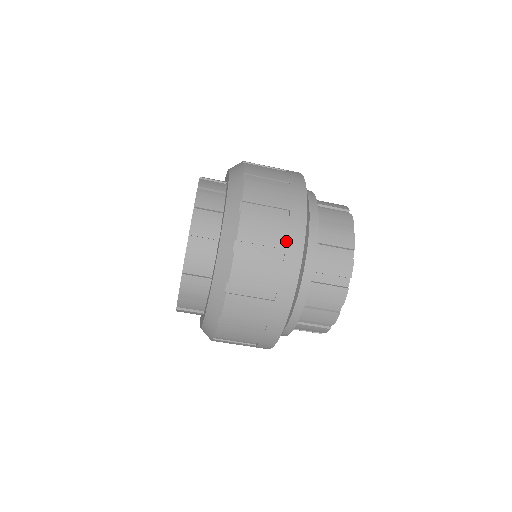
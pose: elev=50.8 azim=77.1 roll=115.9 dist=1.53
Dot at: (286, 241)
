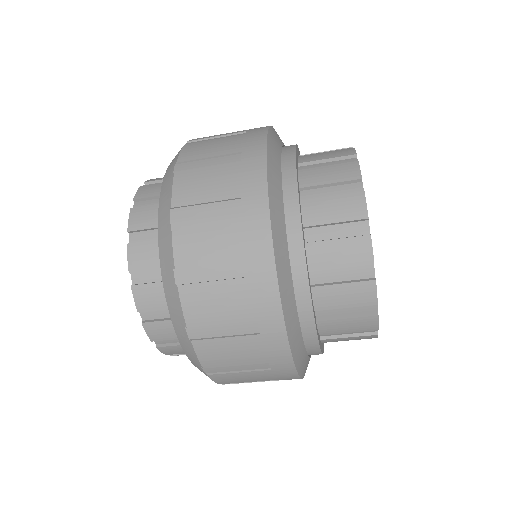
Dot at: (254, 310)
